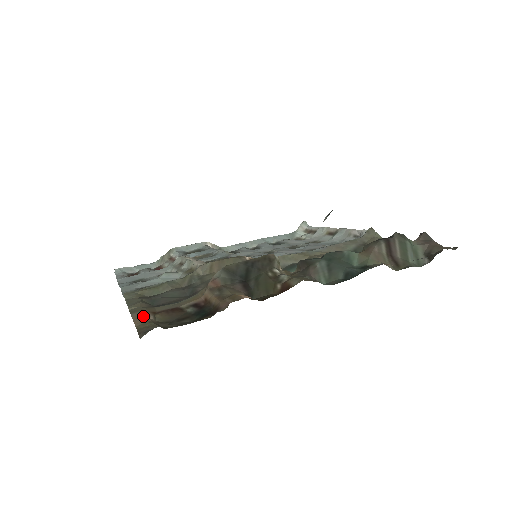
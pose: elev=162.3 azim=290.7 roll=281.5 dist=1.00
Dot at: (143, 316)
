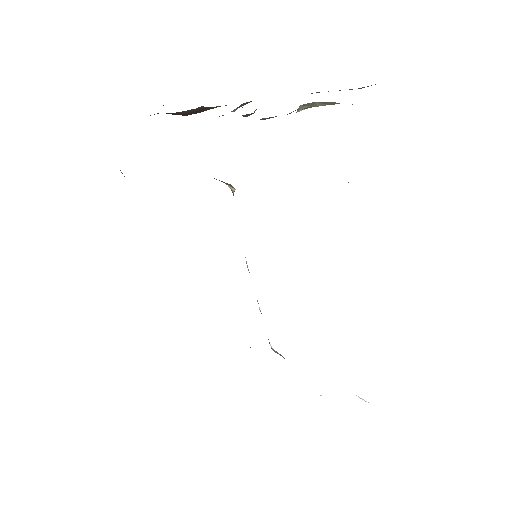
Dot at: occluded
